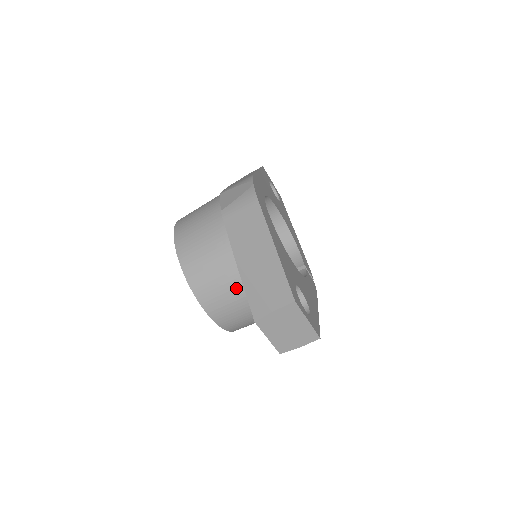
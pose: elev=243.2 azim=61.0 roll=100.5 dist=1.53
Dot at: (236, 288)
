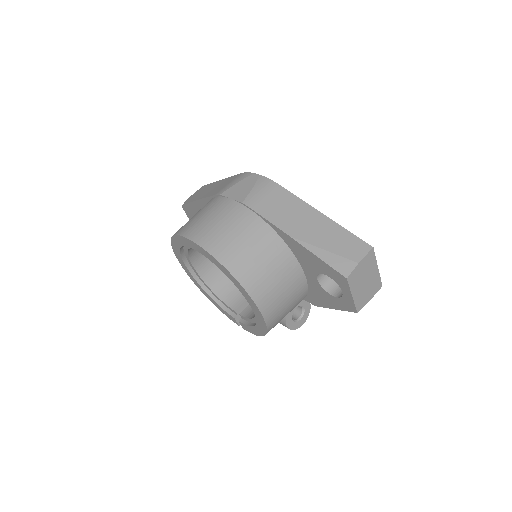
Dot at: (285, 272)
